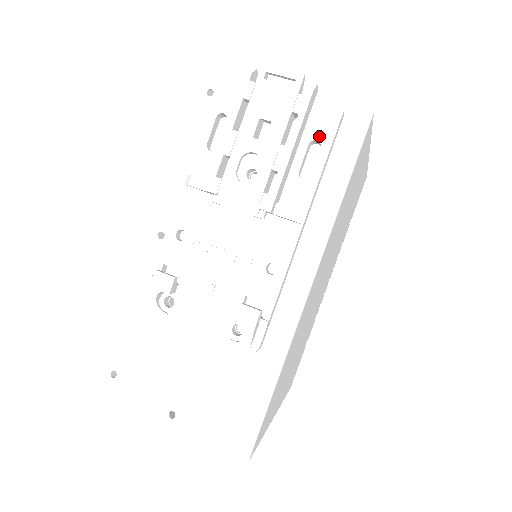
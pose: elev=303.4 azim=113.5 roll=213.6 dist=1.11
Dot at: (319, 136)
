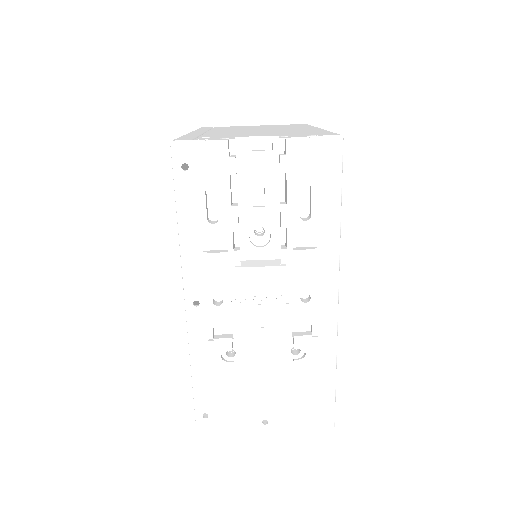
Dot at: (306, 179)
